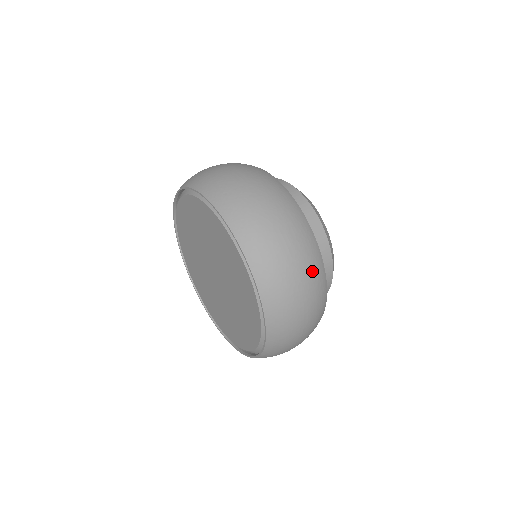
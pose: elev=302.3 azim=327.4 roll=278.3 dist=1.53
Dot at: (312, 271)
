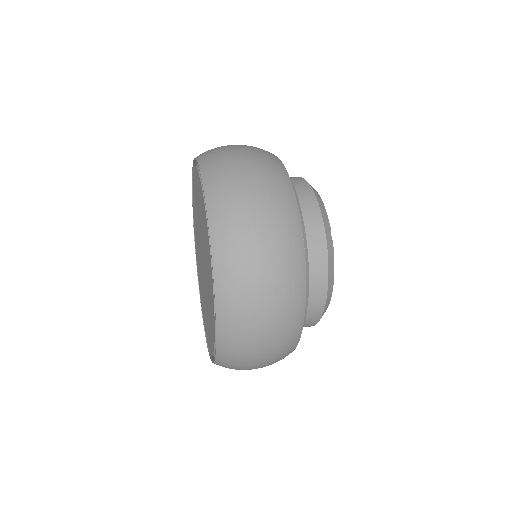
Dot at: (284, 332)
